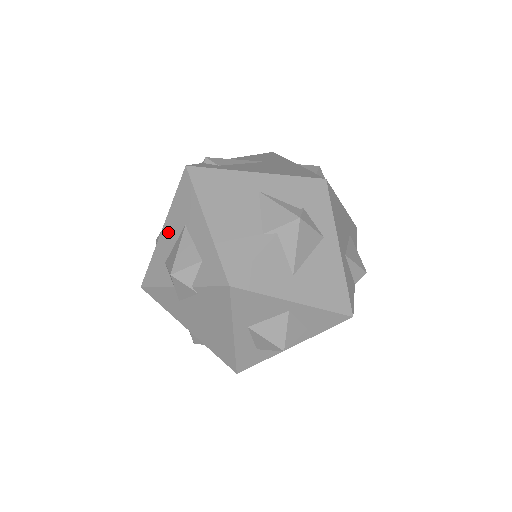
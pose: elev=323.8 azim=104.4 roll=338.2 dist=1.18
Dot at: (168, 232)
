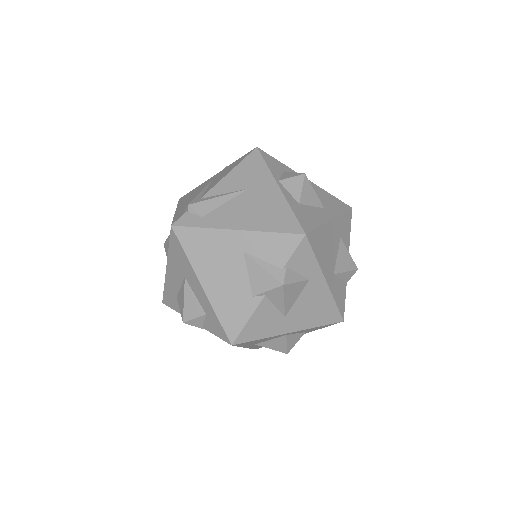
Dot at: (172, 274)
